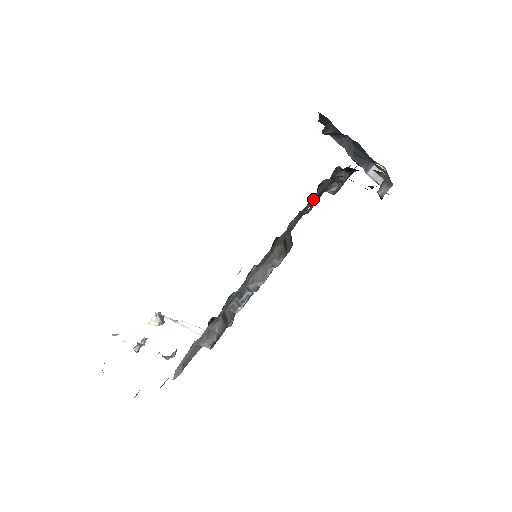
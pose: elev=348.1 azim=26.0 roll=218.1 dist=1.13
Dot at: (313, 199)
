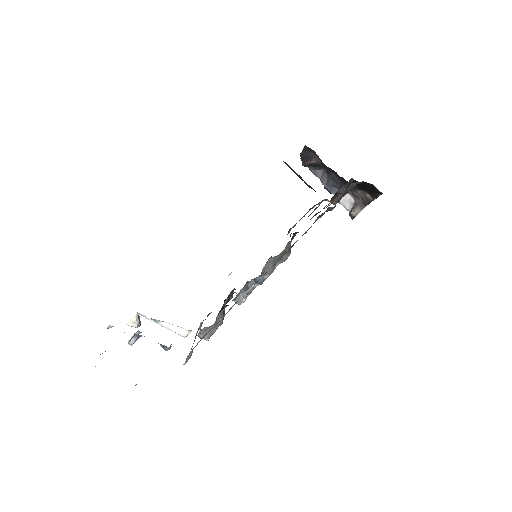
Dot at: occluded
